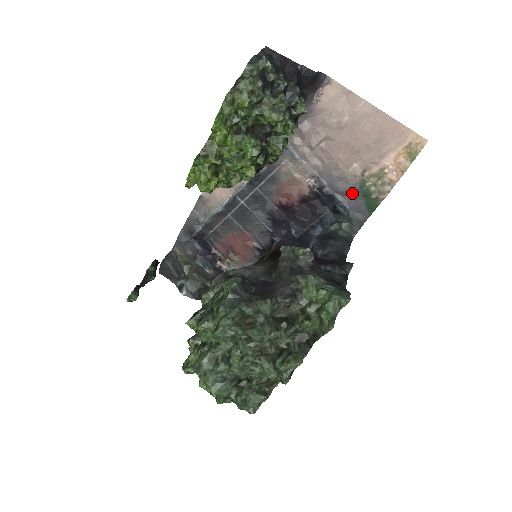
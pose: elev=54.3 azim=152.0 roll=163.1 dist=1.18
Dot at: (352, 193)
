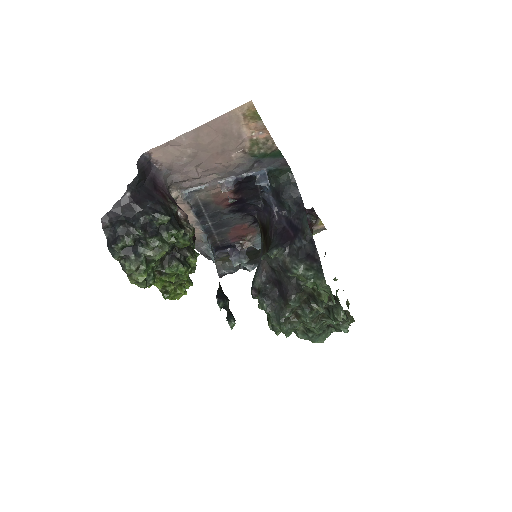
Dot at: (255, 162)
